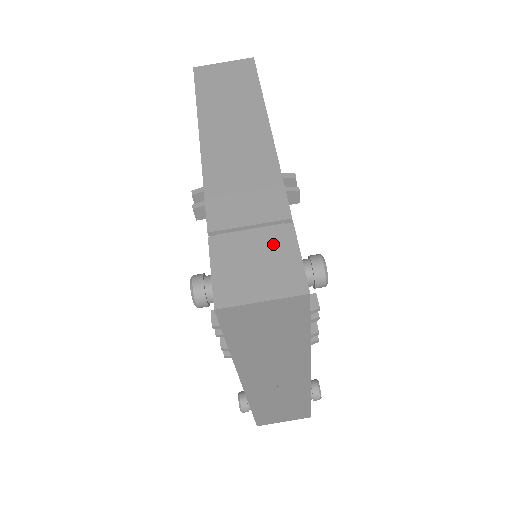
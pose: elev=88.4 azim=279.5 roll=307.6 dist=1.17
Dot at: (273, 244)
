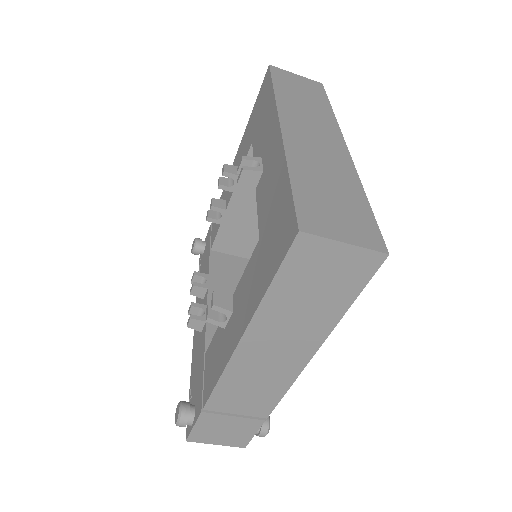
Dot at: (243, 427)
